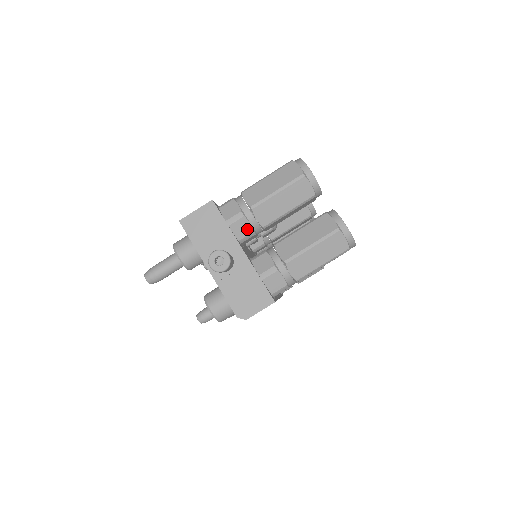
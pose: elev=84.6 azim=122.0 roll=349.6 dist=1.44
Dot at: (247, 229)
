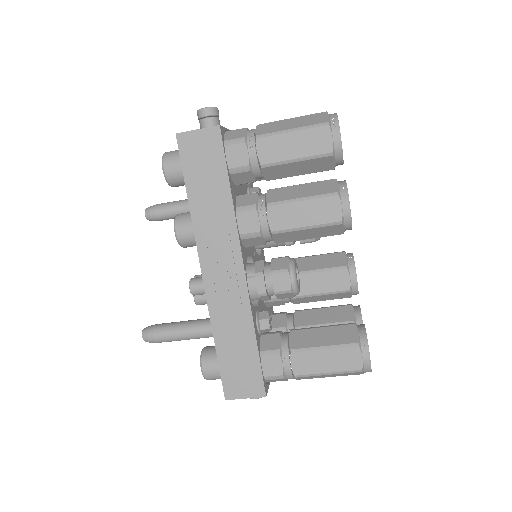
Dot at: occluded
